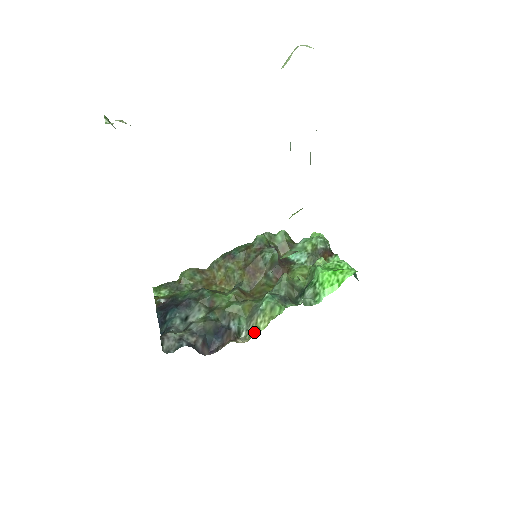
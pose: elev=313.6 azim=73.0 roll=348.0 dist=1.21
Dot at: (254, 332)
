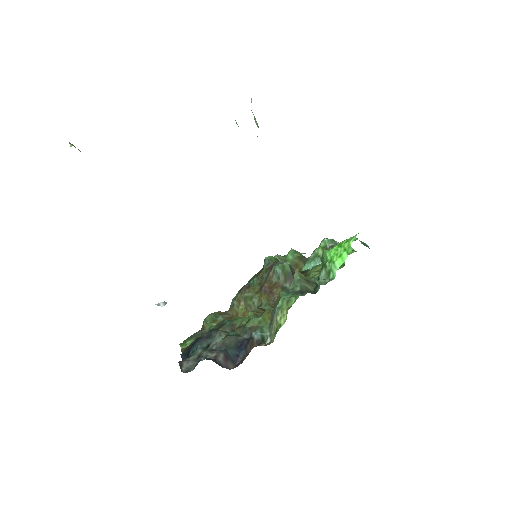
Dot at: (276, 331)
